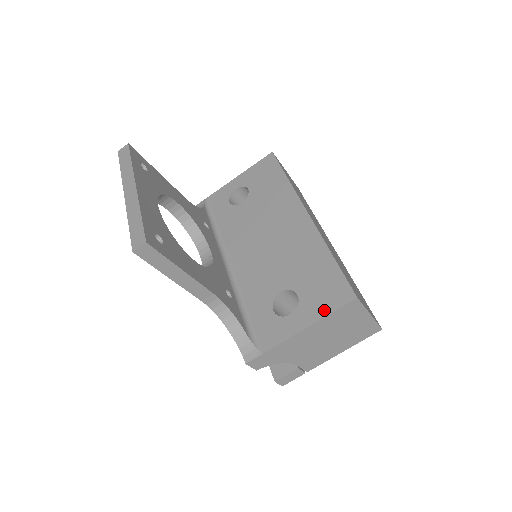
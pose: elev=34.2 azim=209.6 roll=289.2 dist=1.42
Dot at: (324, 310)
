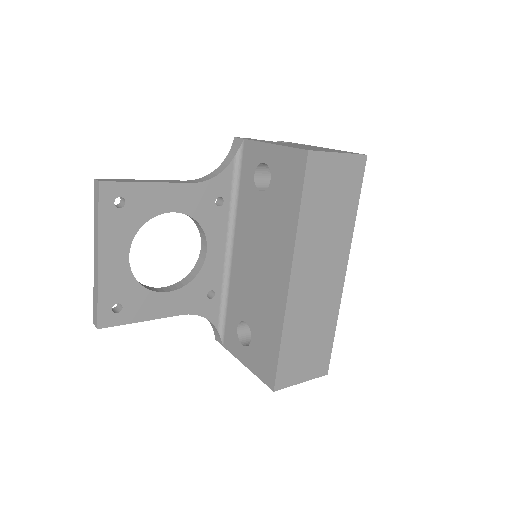
Dot at: (257, 371)
